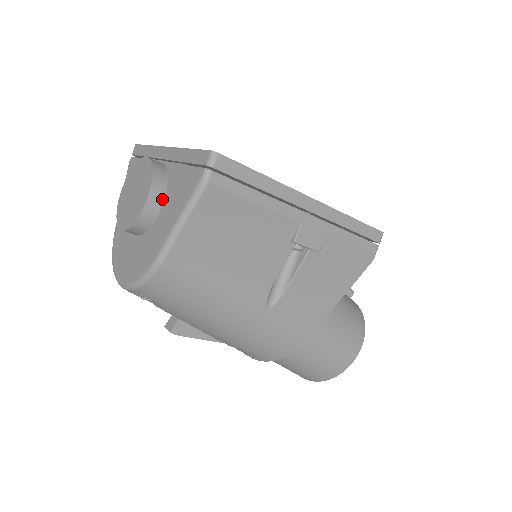
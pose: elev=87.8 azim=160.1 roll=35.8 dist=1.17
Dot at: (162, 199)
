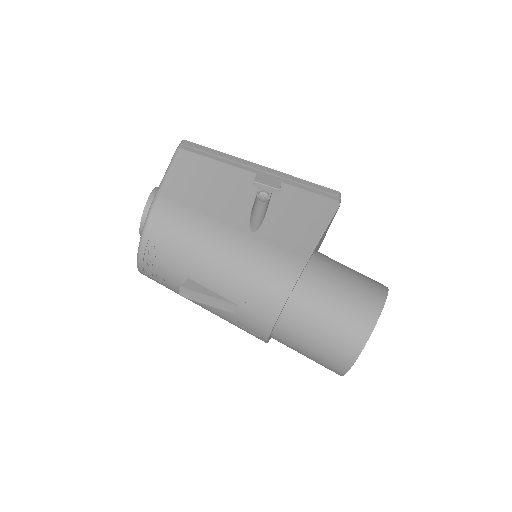
Dot at: occluded
